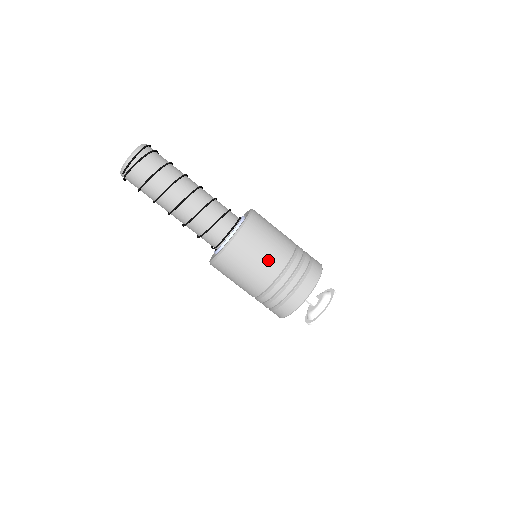
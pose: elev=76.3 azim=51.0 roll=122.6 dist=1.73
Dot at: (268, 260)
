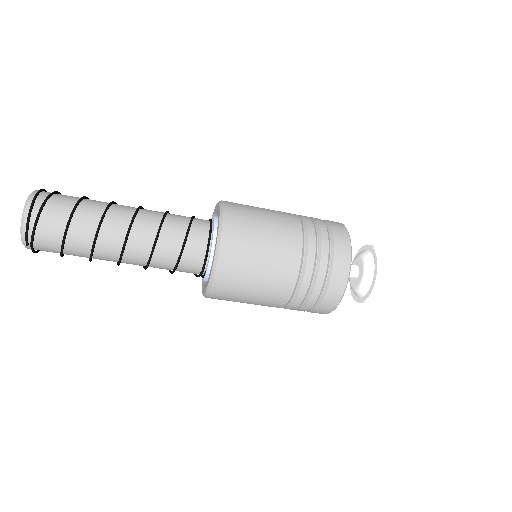
Dot at: (277, 254)
